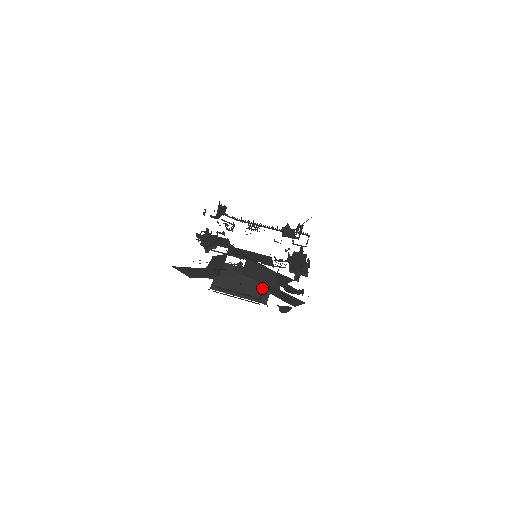
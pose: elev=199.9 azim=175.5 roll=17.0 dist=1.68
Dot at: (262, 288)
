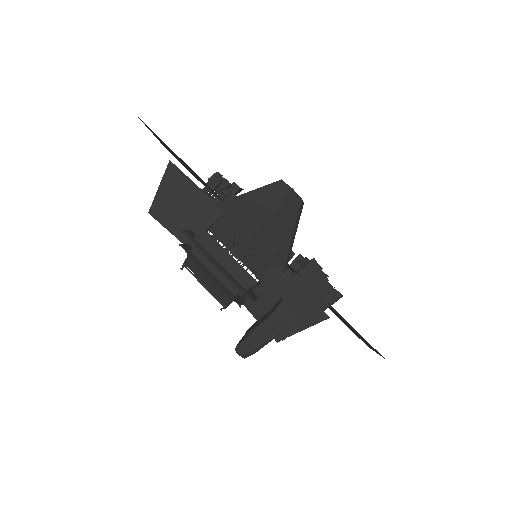
Dot at: occluded
